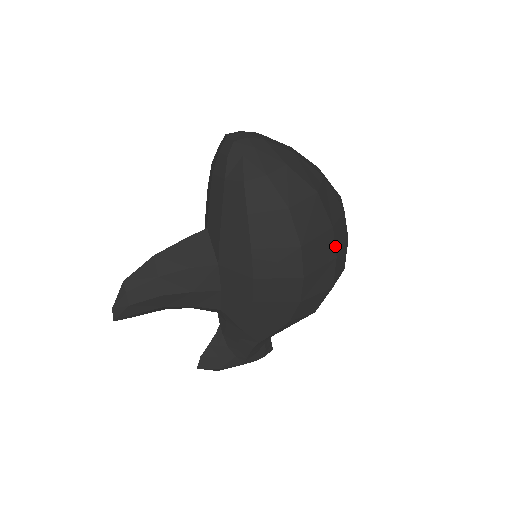
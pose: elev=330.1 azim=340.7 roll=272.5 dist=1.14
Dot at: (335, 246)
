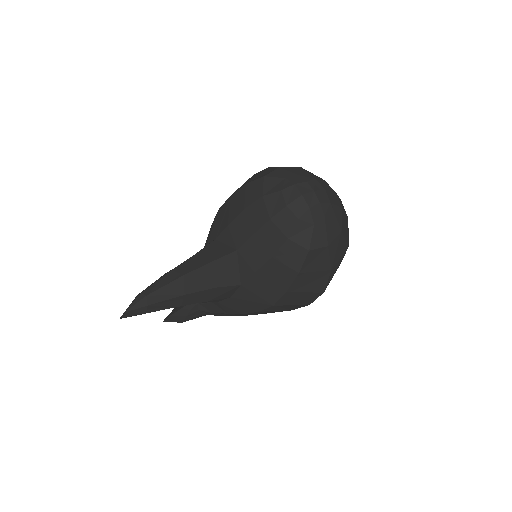
Dot at: occluded
